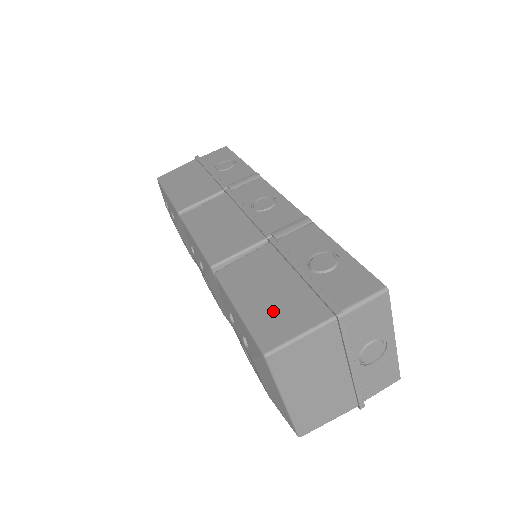
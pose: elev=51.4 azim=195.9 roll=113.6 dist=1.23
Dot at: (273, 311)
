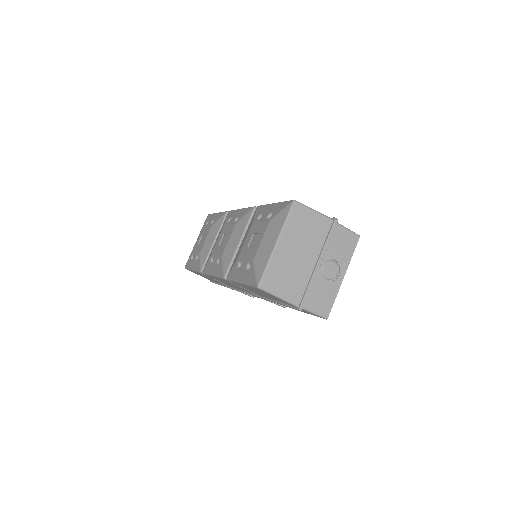
Dot at: occluded
